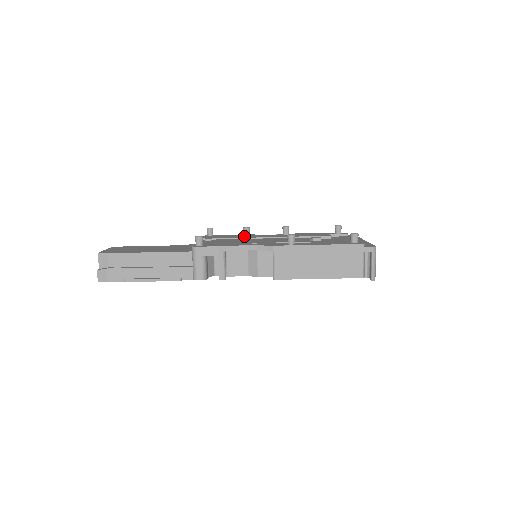
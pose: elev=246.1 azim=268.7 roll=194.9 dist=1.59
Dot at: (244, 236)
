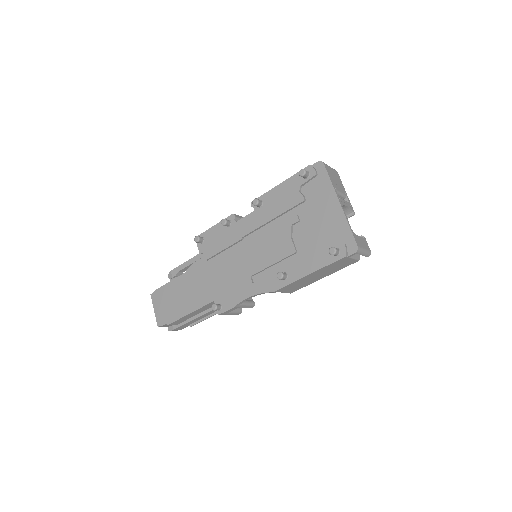
Dot at: (229, 234)
